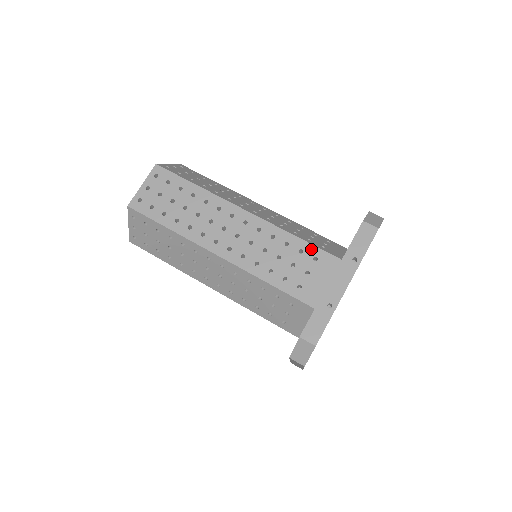
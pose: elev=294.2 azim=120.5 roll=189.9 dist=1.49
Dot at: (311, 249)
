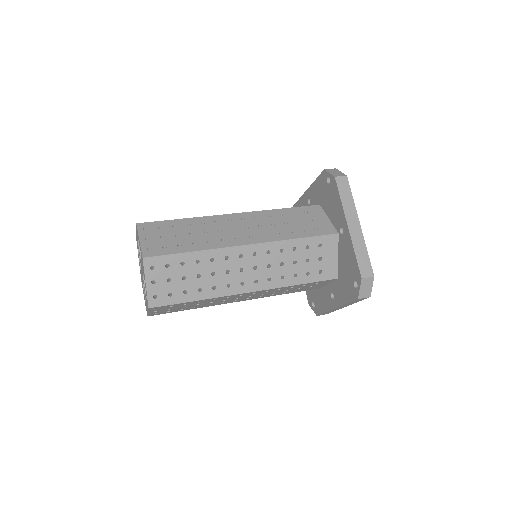
Dot at: occluded
